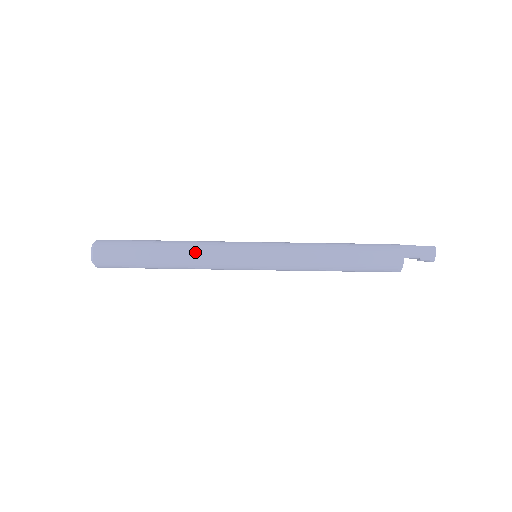
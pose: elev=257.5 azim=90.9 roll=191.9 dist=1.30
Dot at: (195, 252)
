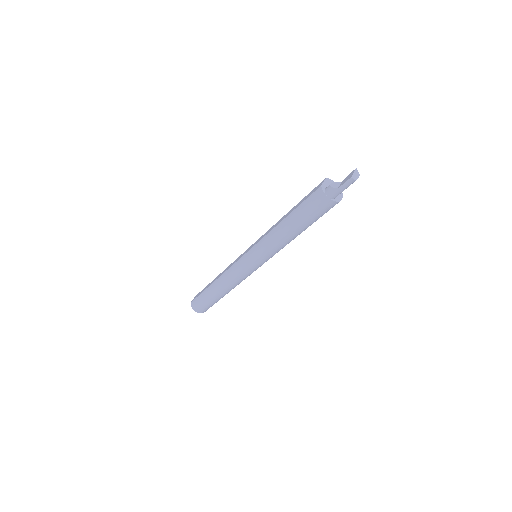
Dot at: occluded
